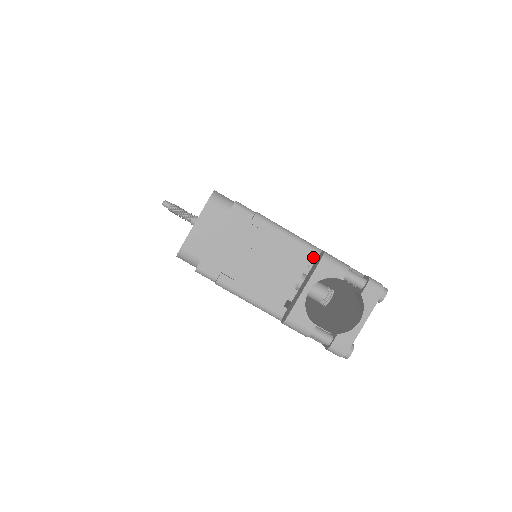
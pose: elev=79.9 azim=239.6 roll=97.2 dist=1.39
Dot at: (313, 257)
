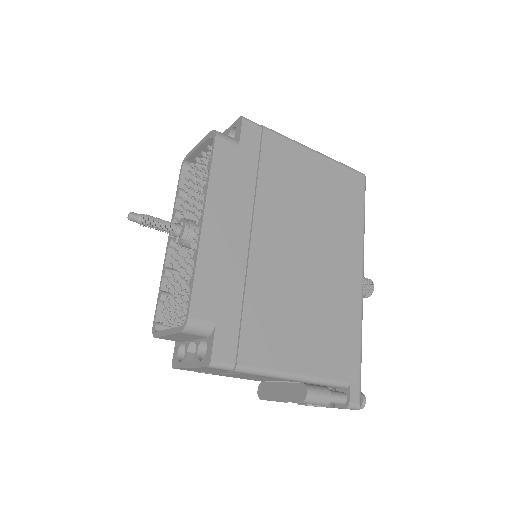
Dot at: occluded
